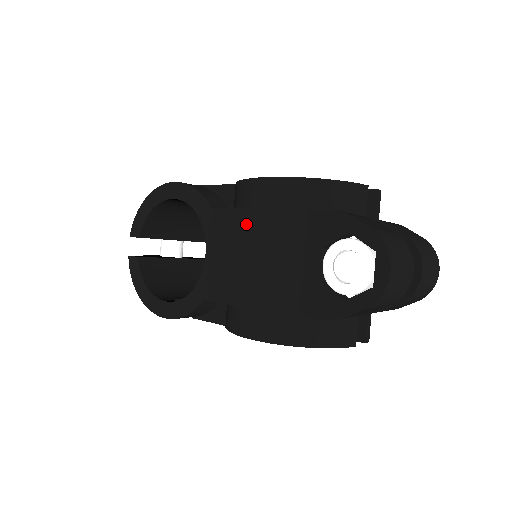
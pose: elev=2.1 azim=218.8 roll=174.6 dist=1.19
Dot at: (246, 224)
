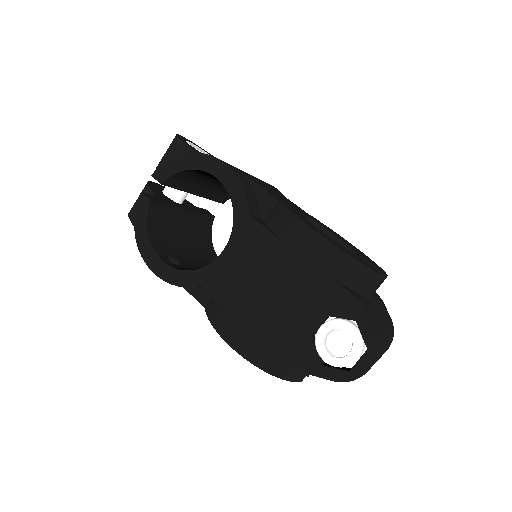
Dot at: (275, 255)
